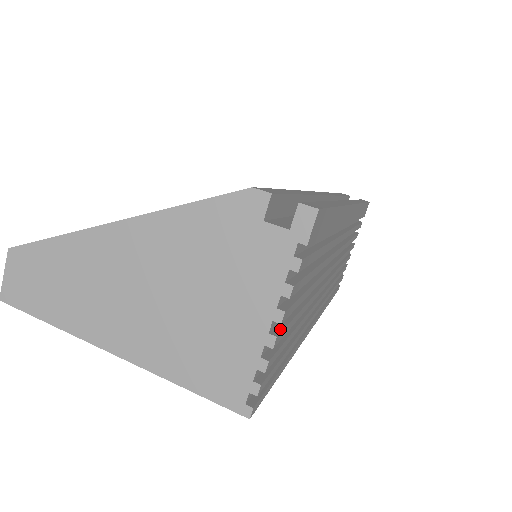
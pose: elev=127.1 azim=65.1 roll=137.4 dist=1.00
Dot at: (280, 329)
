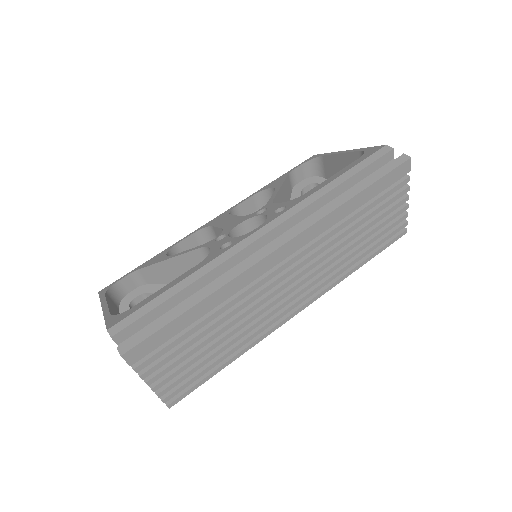
Dot at: (160, 381)
